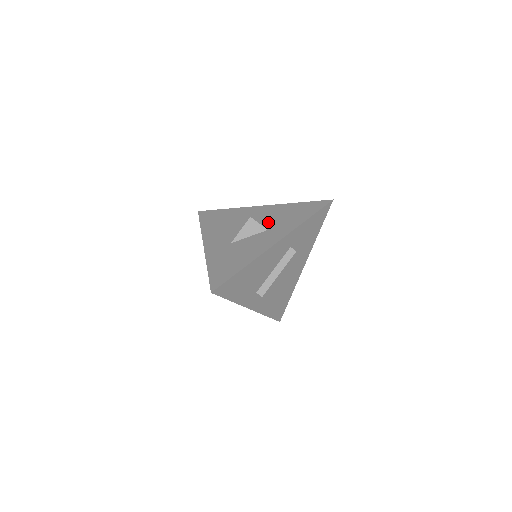
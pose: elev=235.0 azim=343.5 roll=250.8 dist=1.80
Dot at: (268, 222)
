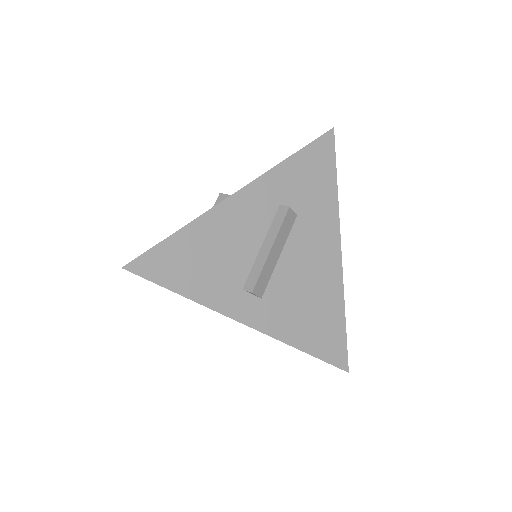
Dot at: occluded
